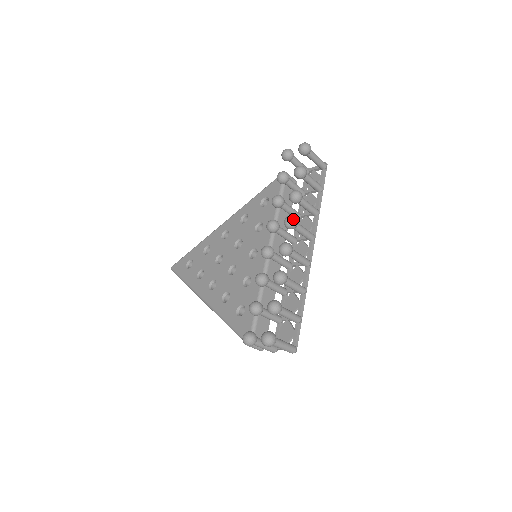
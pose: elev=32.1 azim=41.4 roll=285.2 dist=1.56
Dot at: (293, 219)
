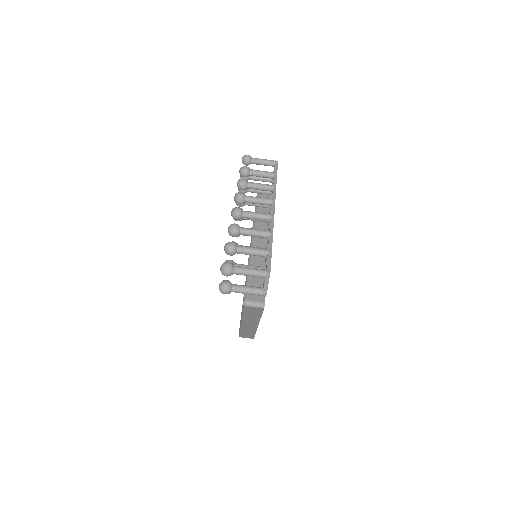
Dot at: (237, 193)
